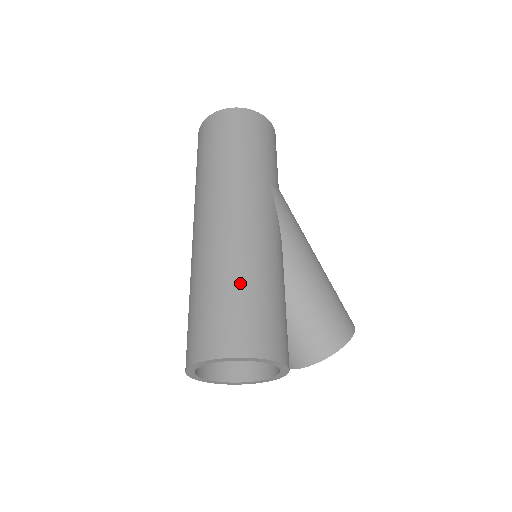
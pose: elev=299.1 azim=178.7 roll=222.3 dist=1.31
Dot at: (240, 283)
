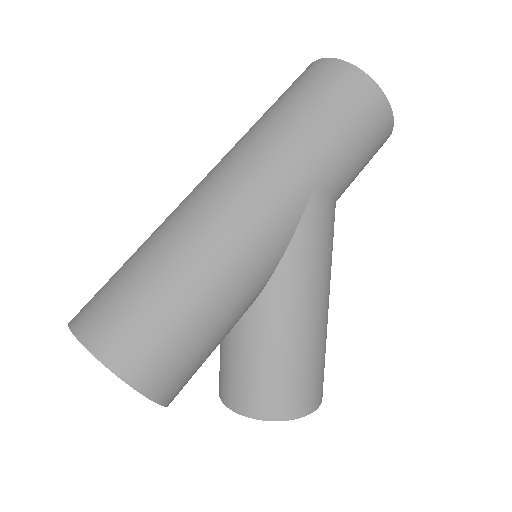
Dot at: (168, 279)
